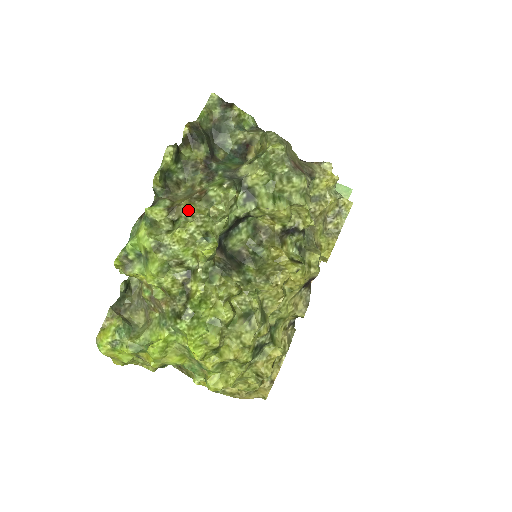
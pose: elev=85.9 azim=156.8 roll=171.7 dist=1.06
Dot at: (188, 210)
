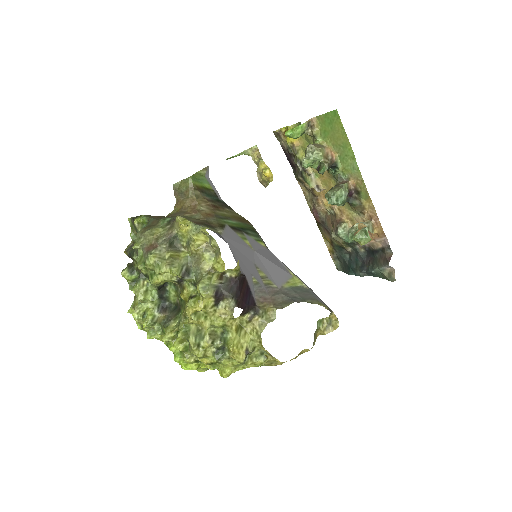
Dot at: (133, 306)
